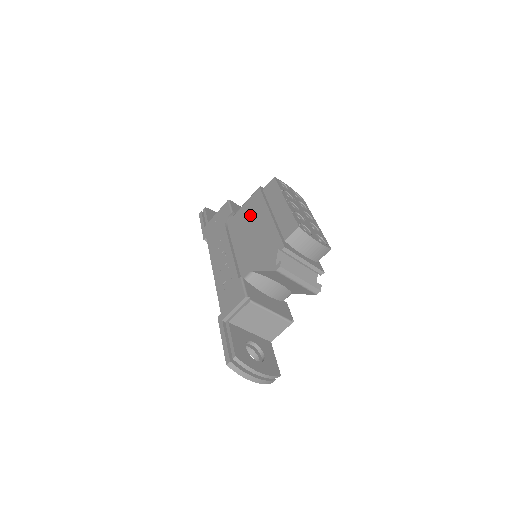
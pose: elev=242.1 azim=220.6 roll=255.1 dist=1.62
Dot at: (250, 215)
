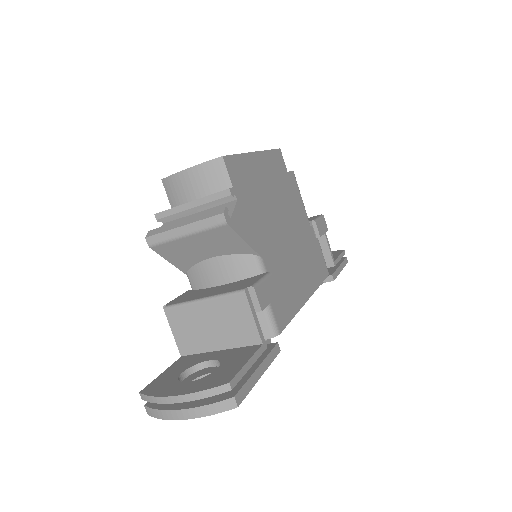
Dot at: occluded
